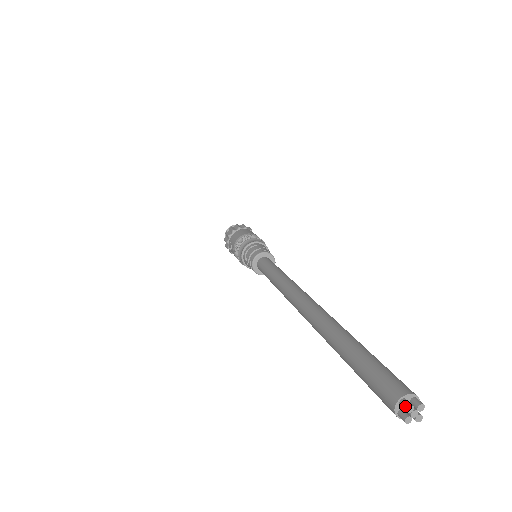
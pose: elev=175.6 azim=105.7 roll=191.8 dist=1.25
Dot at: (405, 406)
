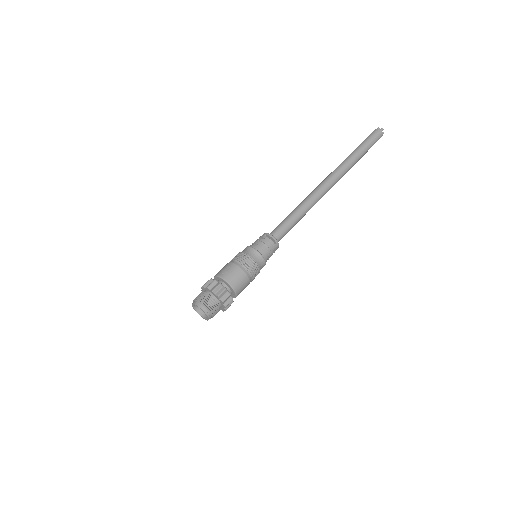
Dot at: (377, 128)
